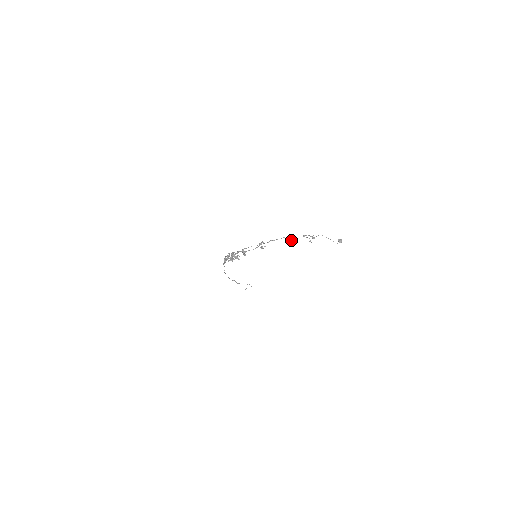
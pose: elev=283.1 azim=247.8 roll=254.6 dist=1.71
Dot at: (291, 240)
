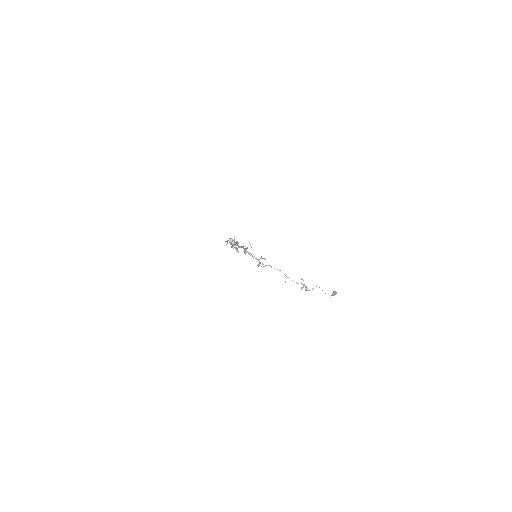
Dot at: occluded
